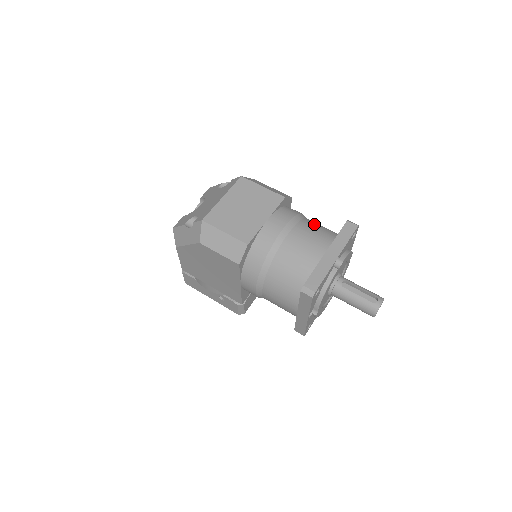
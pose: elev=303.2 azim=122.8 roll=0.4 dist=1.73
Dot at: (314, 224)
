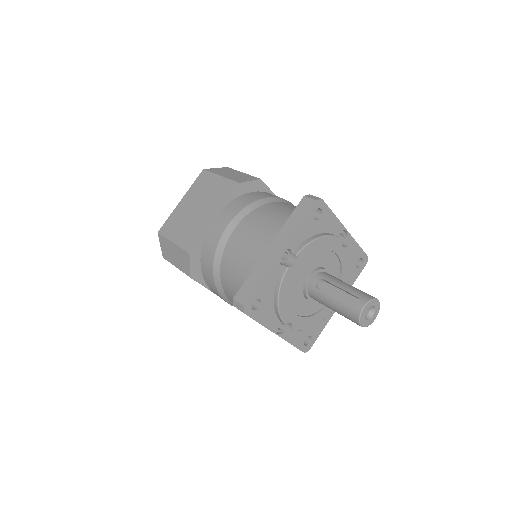
Dot at: (273, 209)
